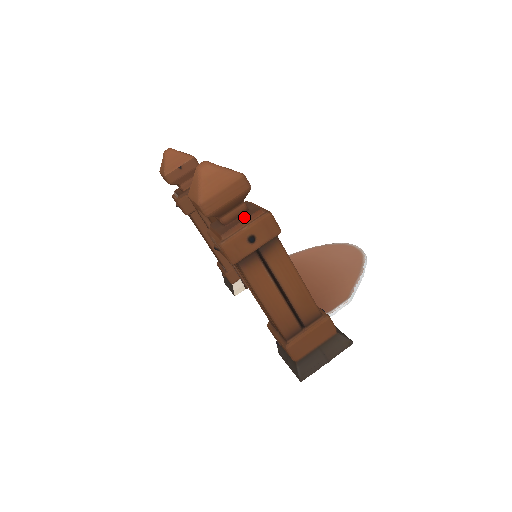
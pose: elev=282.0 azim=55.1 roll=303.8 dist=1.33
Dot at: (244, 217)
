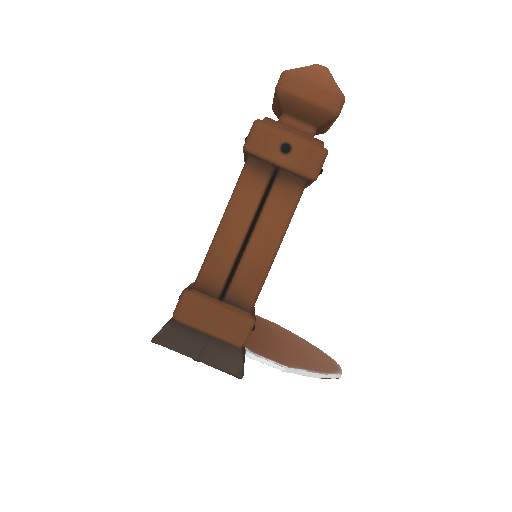
Dot at: (302, 133)
